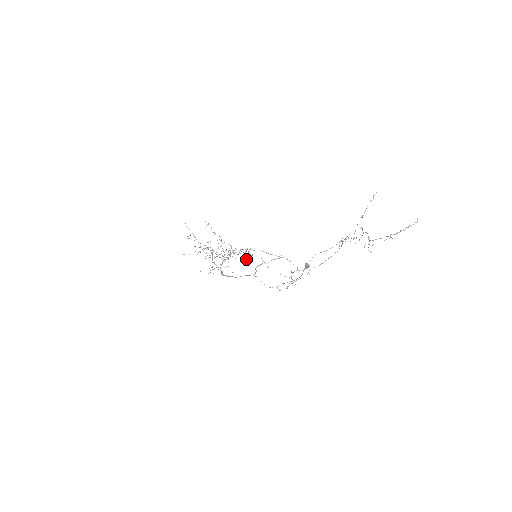
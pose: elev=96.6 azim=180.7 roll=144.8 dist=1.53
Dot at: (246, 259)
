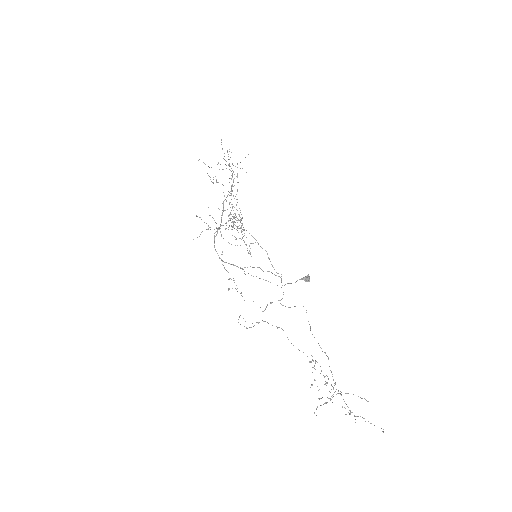
Dot at: (229, 278)
